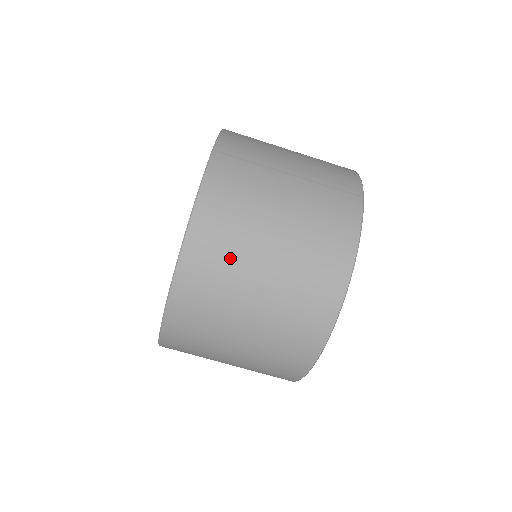
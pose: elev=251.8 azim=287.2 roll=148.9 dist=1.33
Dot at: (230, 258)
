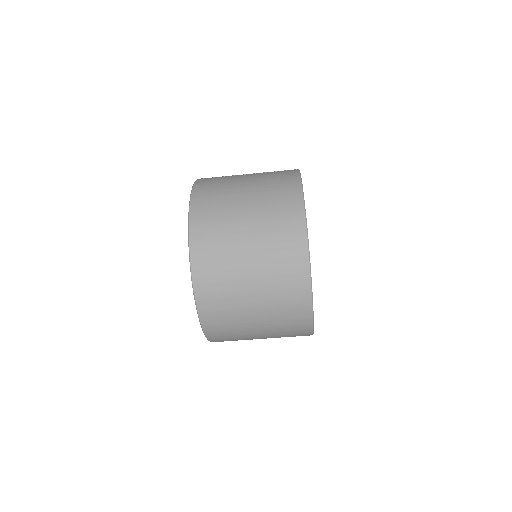
Dot at: (221, 211)
